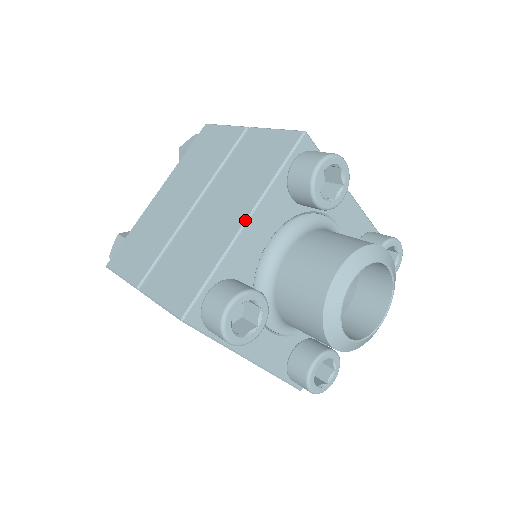
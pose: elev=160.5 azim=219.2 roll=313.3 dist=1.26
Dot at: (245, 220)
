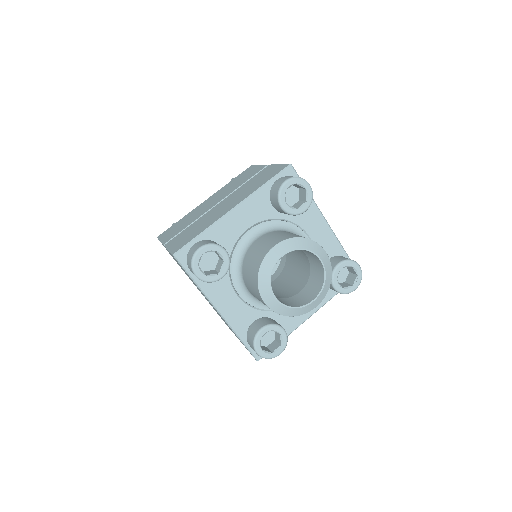
Dot at: (233, 207)
